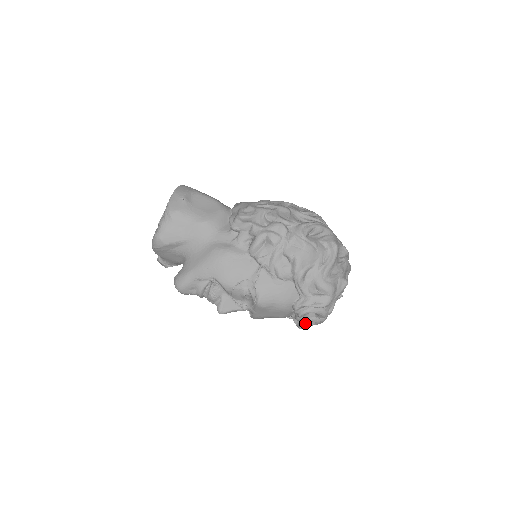
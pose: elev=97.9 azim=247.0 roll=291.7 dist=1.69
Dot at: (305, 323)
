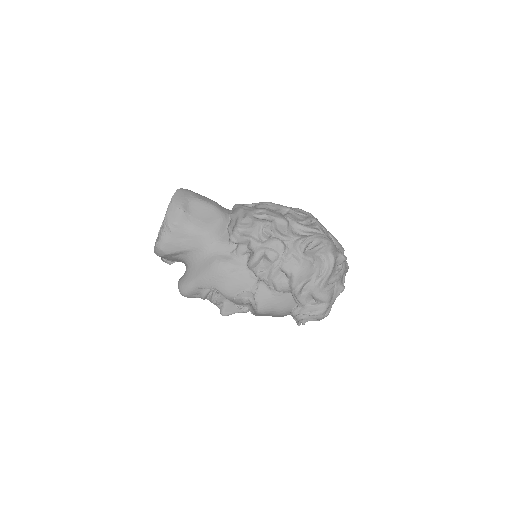
Dot at: (303, 324)
